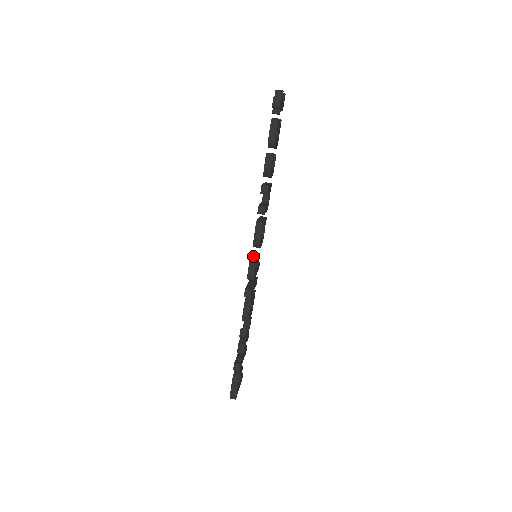
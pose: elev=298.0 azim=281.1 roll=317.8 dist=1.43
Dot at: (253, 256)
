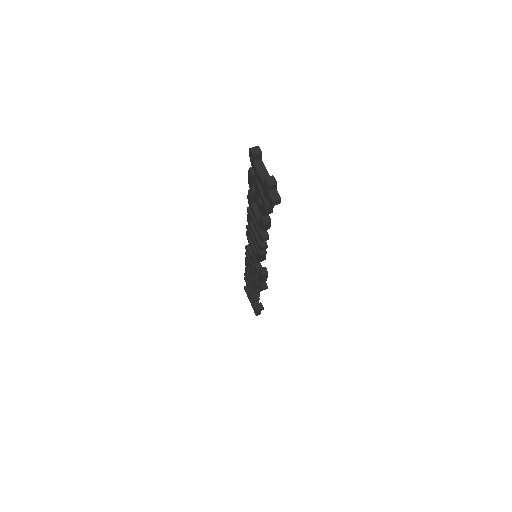
Dot at: (264, 273)
